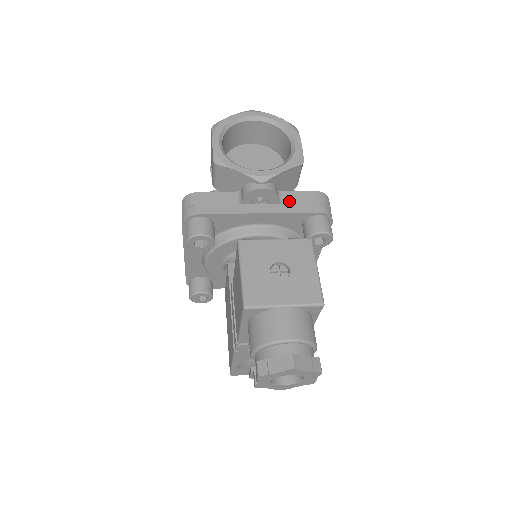
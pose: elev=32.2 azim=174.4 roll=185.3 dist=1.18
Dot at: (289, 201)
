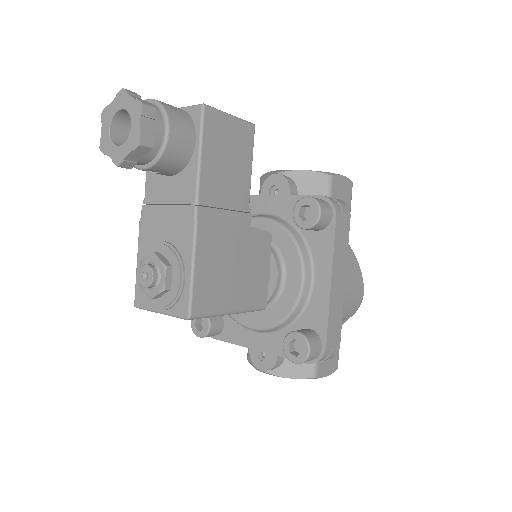
Dot at: occluded
